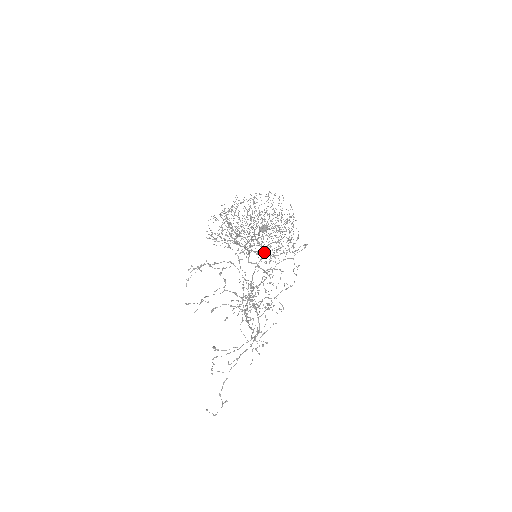
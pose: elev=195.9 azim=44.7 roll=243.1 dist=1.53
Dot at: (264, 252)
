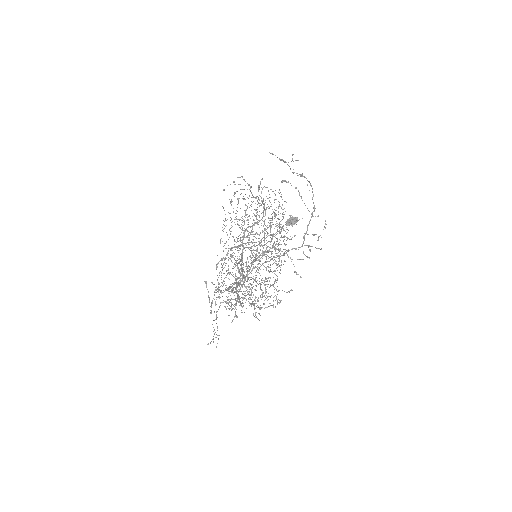
Dot at: (237, 285)
